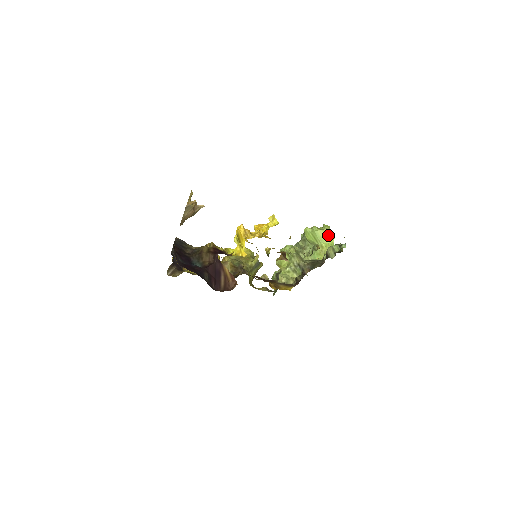
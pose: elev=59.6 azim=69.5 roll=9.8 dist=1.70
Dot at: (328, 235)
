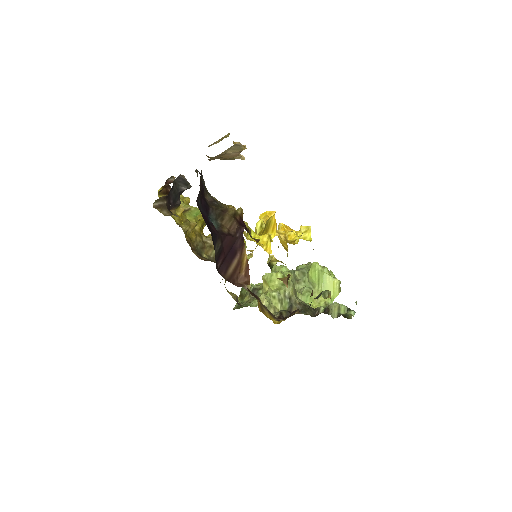
Dot at: (335, 287)
